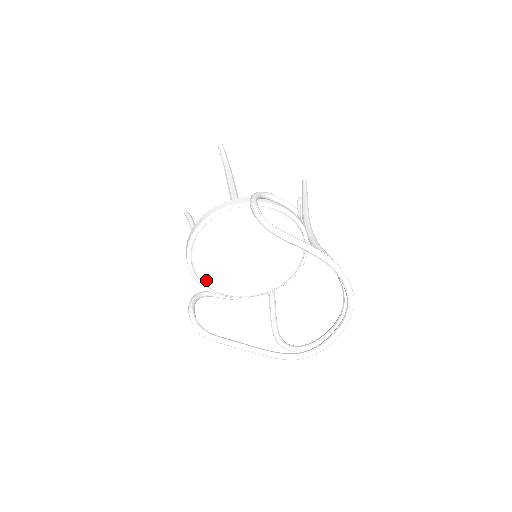
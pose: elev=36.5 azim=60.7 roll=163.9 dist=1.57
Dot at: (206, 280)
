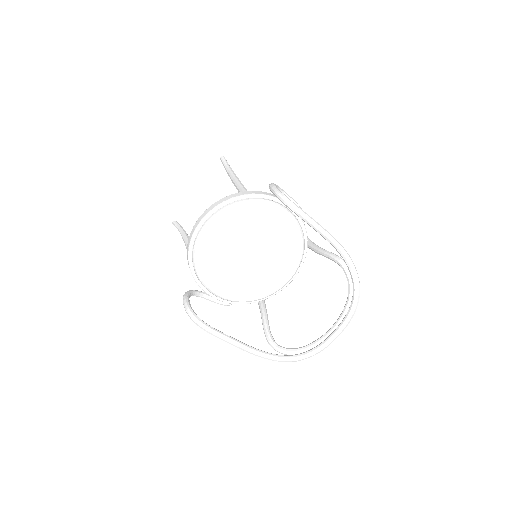
Dot at: (203, 274)
